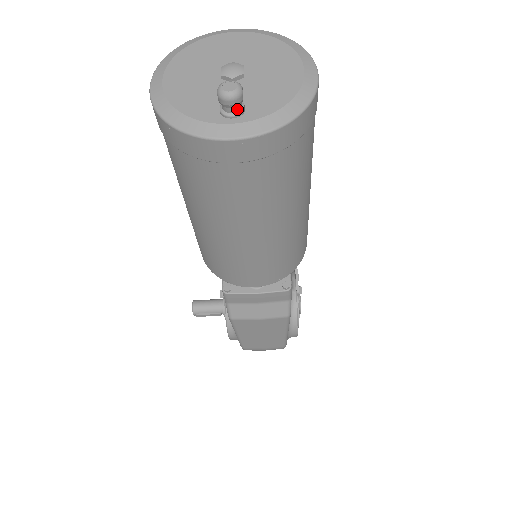
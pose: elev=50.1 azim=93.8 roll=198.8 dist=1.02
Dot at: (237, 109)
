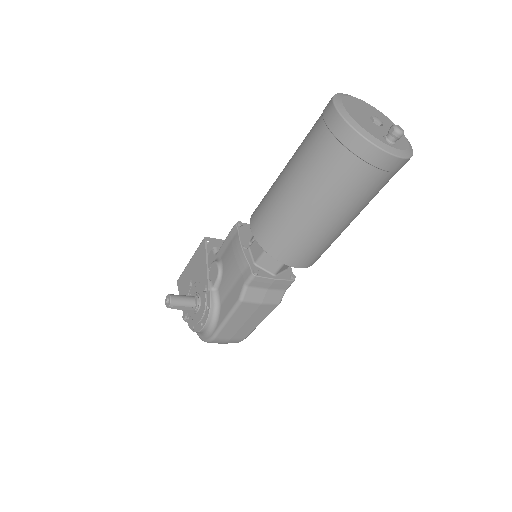
Dot at: occluded
